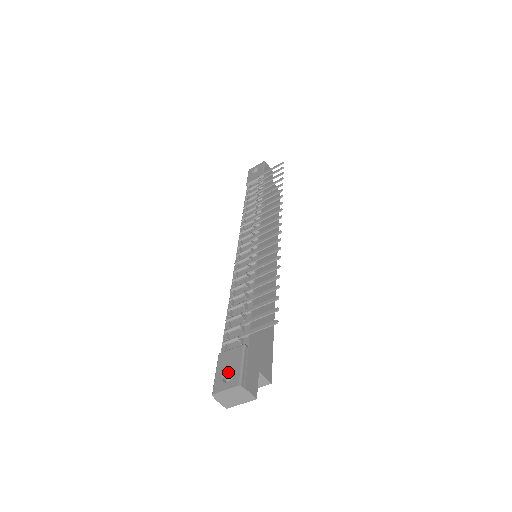
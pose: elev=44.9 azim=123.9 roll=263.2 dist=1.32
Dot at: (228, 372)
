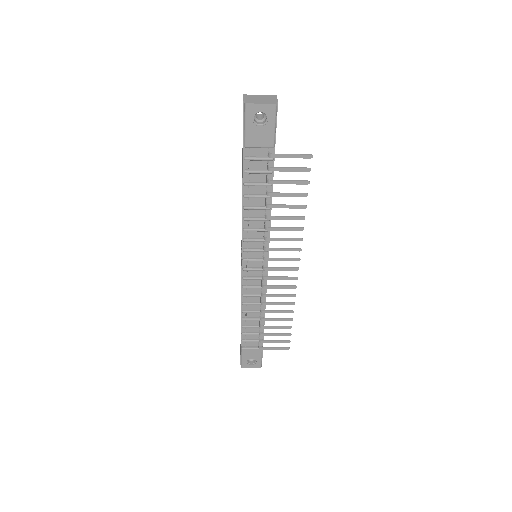
Dot at: (250, 358)
